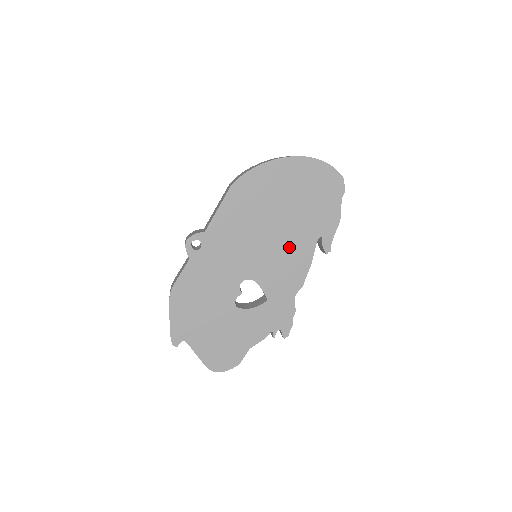
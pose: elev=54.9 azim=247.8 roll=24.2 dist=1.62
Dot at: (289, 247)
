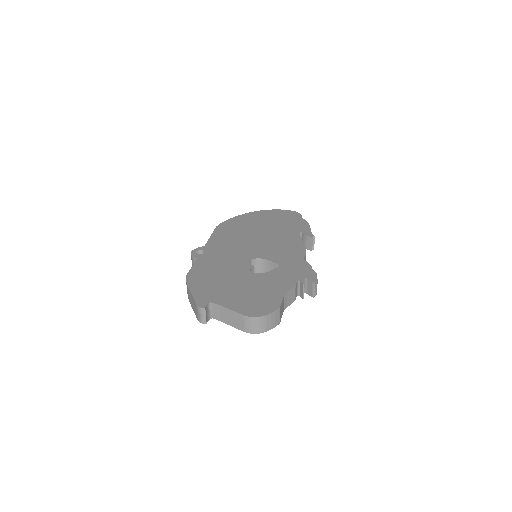
Dot at: (279, 240)
